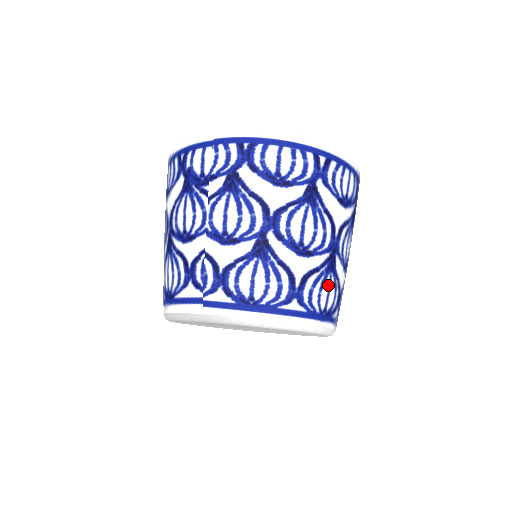
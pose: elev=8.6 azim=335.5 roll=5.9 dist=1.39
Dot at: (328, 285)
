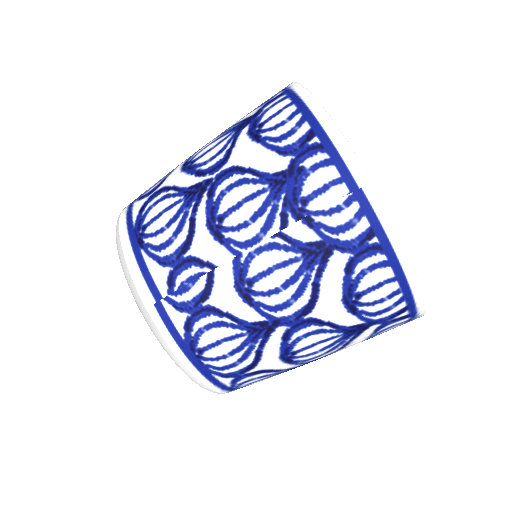
Dot at: occluded
